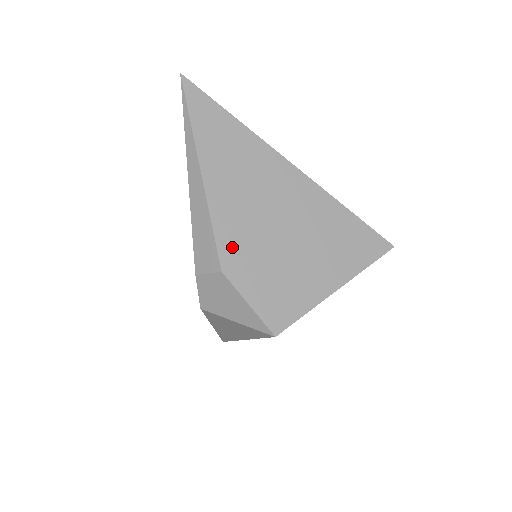
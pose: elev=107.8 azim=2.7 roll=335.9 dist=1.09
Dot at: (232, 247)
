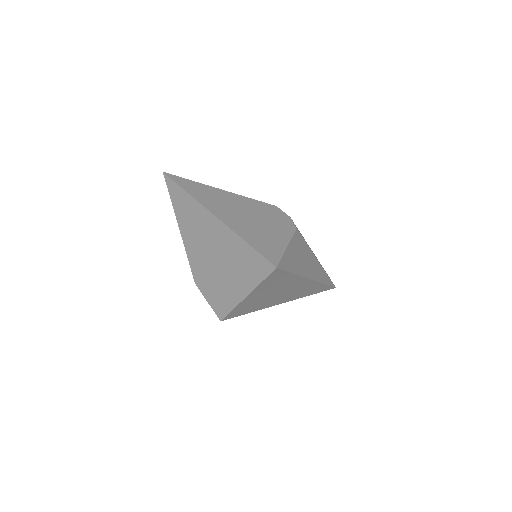
Dot at: (197, 270)
